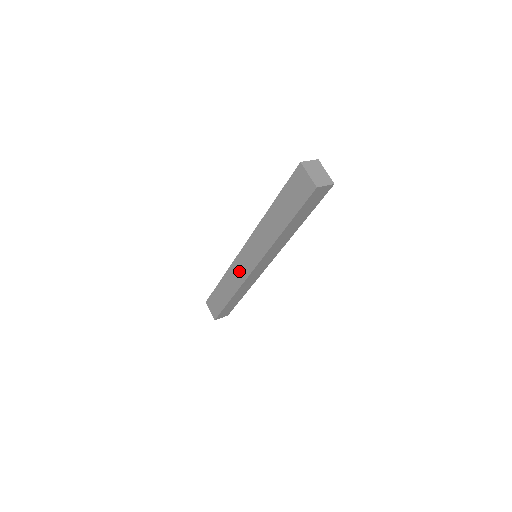
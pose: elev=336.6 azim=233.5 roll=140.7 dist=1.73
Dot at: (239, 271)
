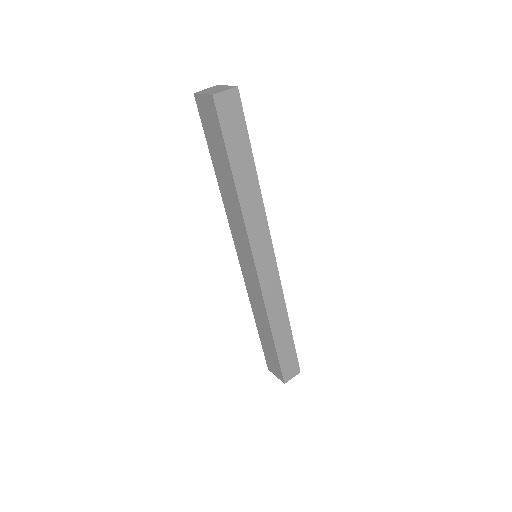
Dot at: (253, 288)
